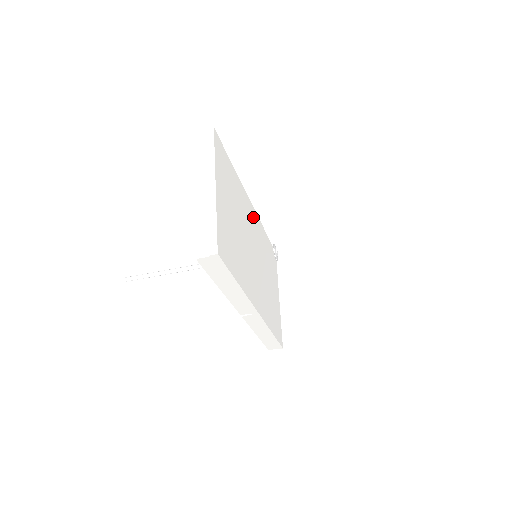
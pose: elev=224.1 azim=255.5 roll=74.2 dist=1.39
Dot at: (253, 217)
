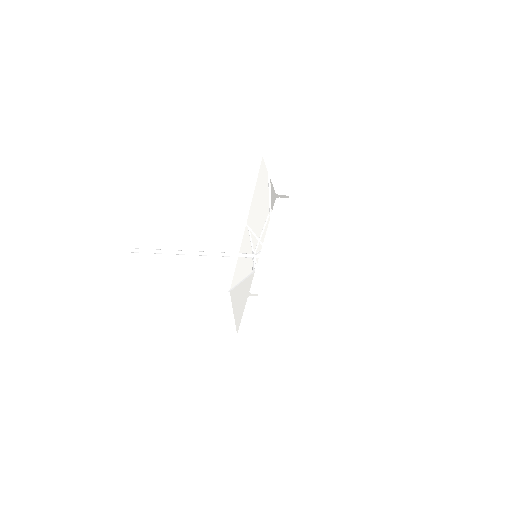
Dot at: occluded
